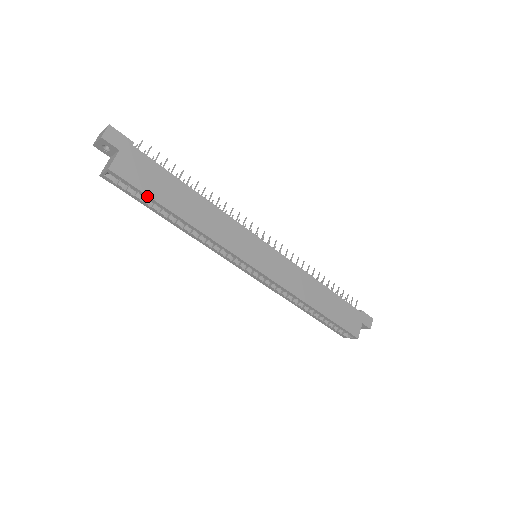
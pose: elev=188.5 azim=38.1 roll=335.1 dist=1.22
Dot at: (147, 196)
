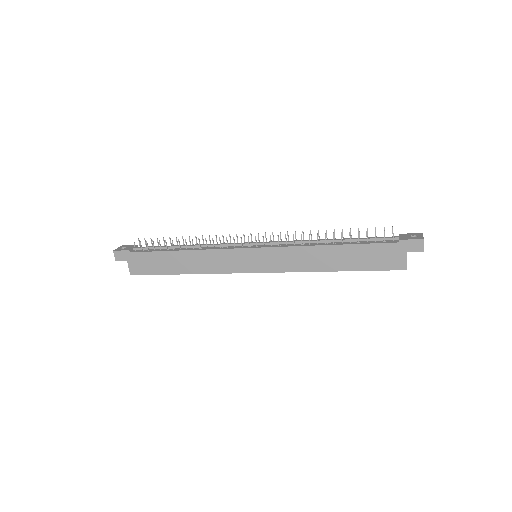
Dot at: (157, 274)
